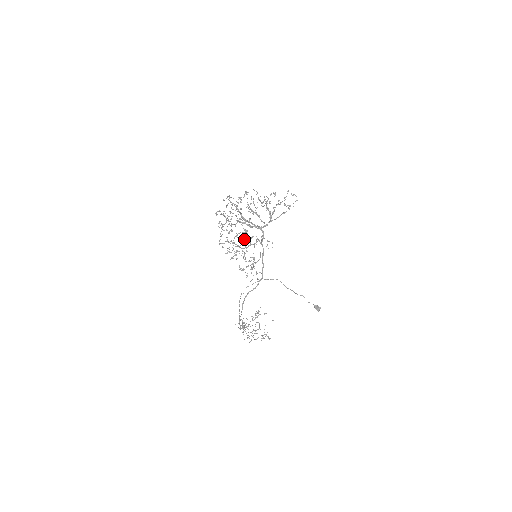
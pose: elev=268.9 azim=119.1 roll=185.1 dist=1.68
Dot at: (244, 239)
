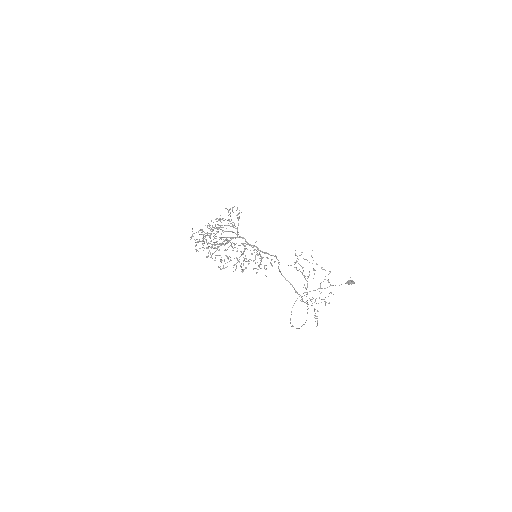
Dot at: occluded
